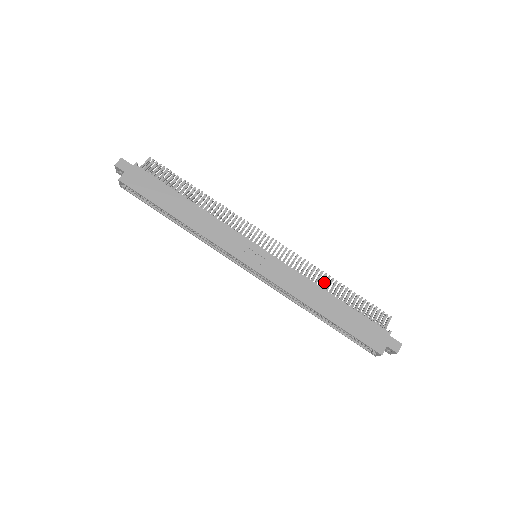
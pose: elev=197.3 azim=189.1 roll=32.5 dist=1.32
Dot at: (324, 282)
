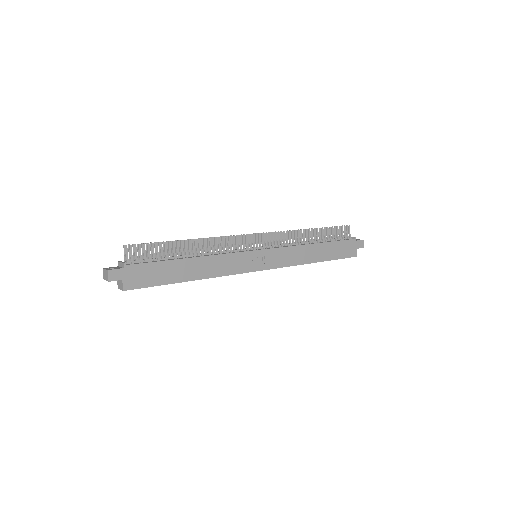
Dot at: (304, 236)
